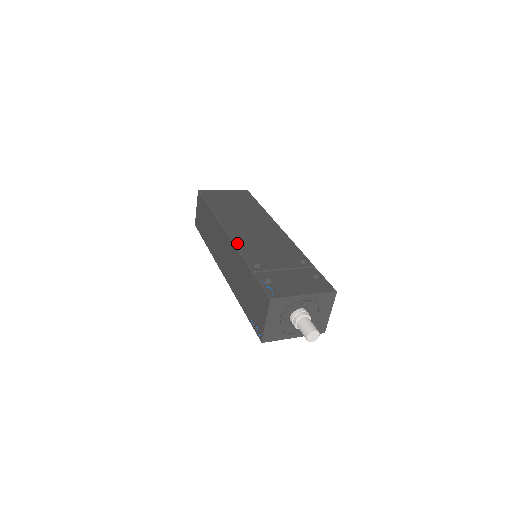
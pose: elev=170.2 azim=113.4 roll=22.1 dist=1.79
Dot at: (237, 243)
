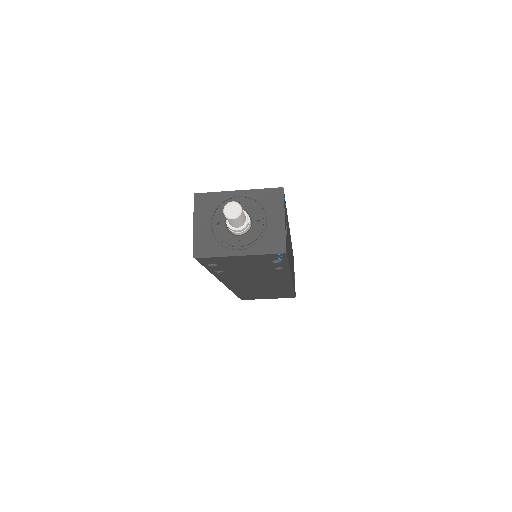
Dot at: occluded
